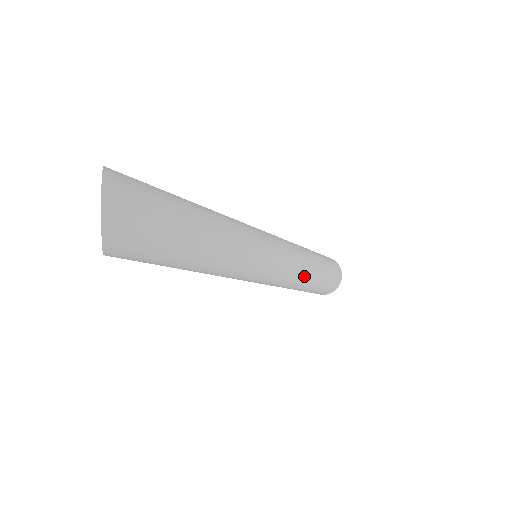
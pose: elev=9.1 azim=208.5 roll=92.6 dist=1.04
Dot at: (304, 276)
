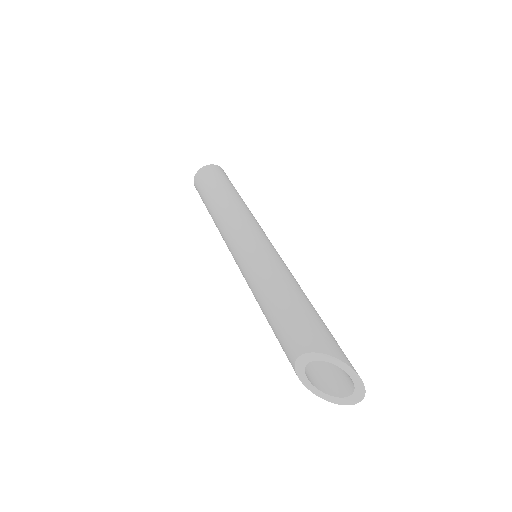
Dot at: occluded
